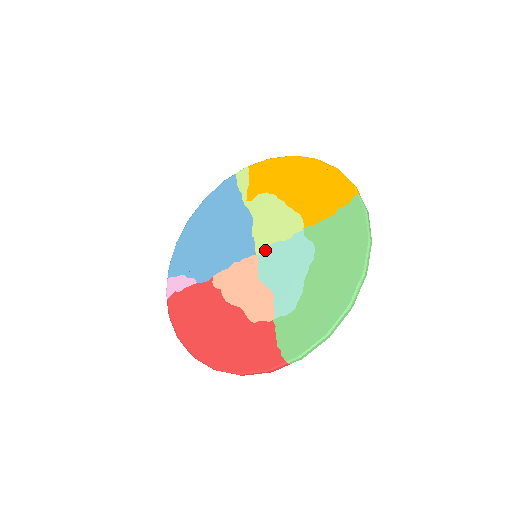
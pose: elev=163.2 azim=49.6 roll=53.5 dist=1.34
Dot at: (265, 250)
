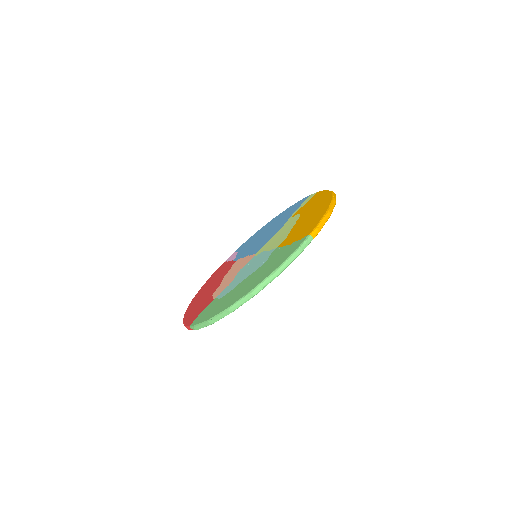
Dot at: (259, 253)
